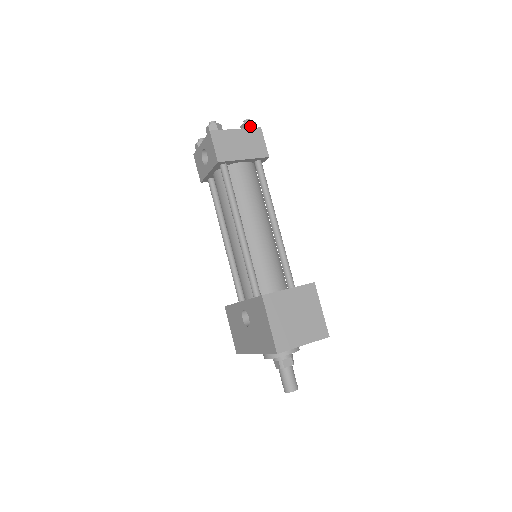
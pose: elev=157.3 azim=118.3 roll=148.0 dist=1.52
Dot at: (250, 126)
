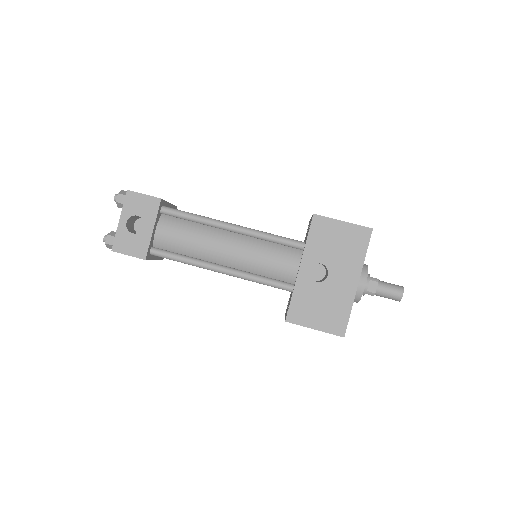
Dot at: occluded
